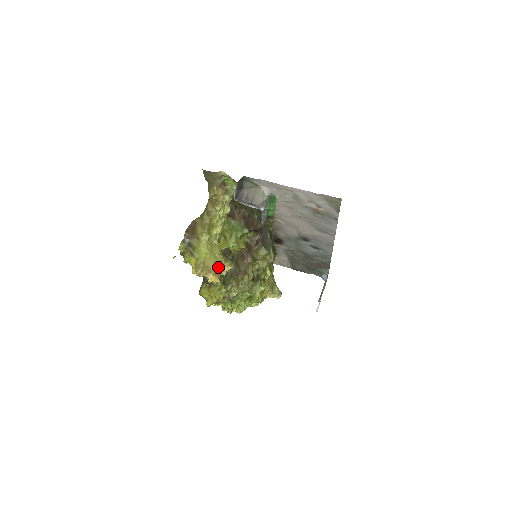
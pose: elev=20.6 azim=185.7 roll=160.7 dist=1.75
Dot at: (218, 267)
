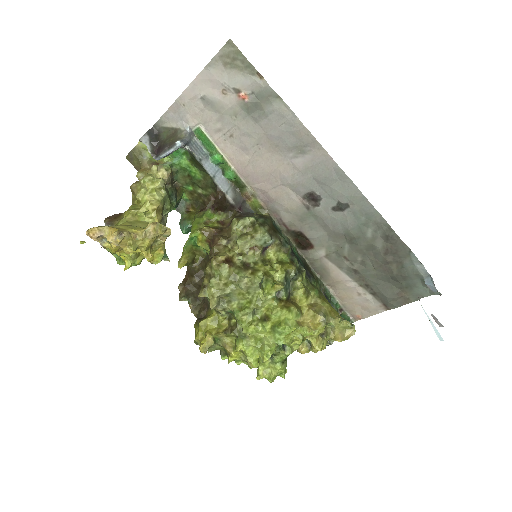
Dot at: (132, 229)
